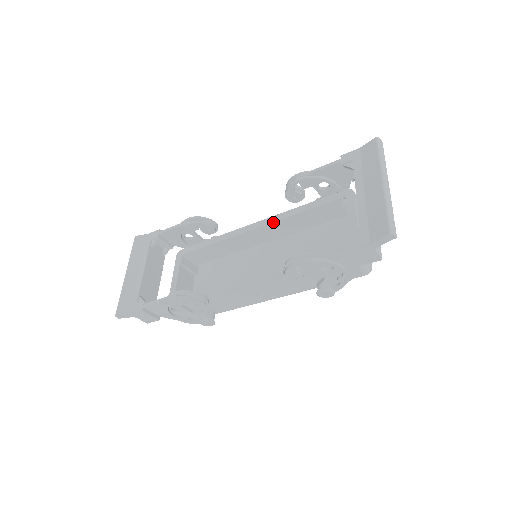
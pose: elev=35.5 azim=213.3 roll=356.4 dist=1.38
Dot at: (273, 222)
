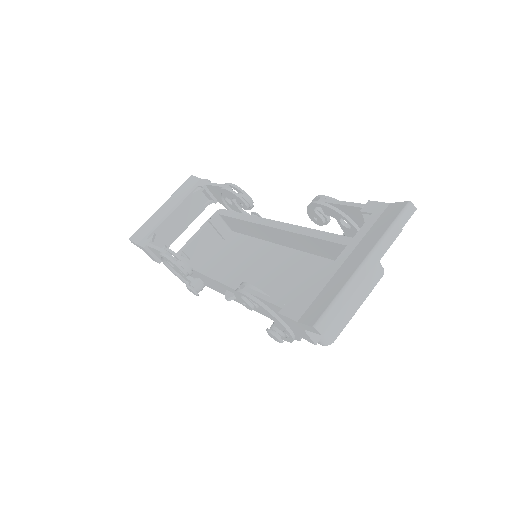
Dot at: (290, 231)
